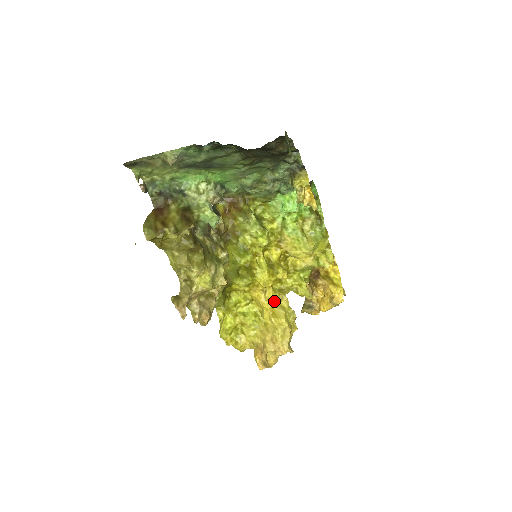
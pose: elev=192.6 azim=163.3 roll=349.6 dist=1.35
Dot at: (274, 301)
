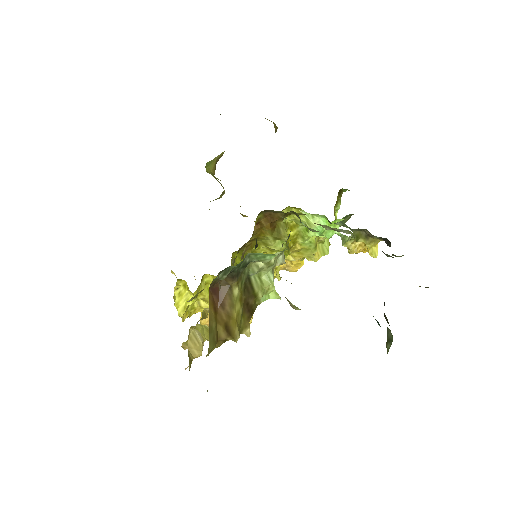
Dot at: occluded
